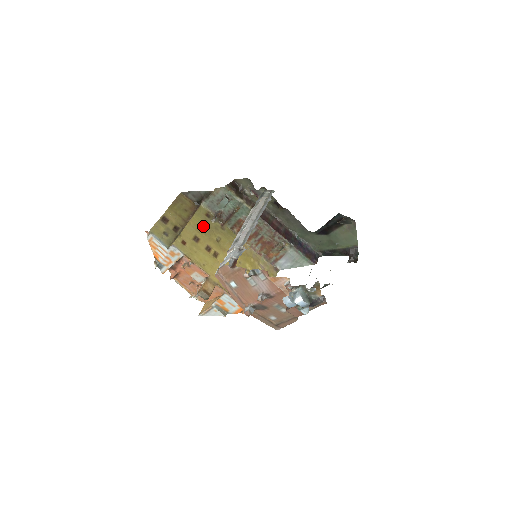
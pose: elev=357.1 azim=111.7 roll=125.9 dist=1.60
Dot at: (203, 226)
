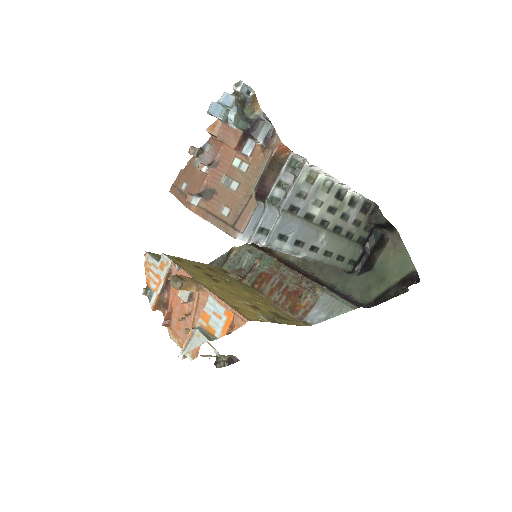
Dot at: (214, 271)
